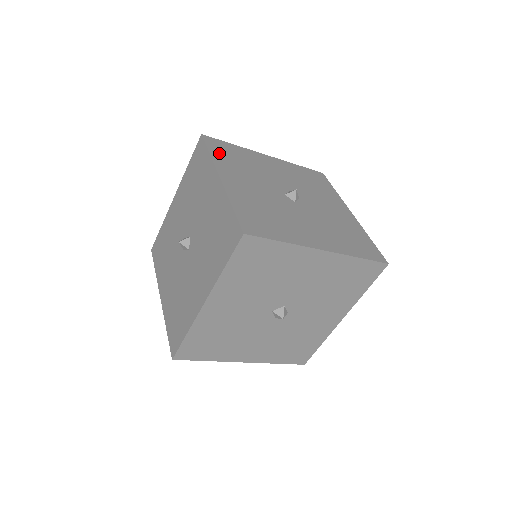
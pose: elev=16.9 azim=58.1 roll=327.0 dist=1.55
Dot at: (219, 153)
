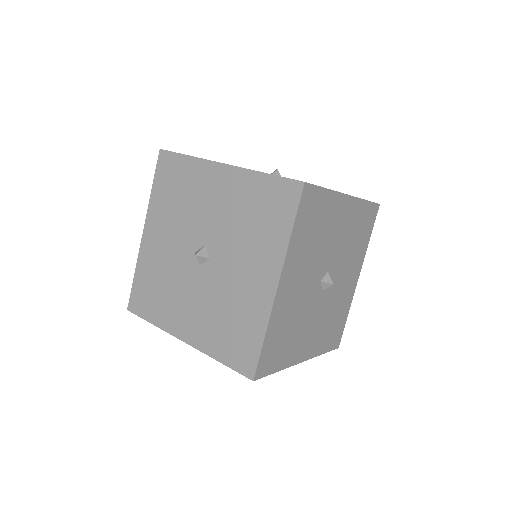
Dot at: (302, 225)
